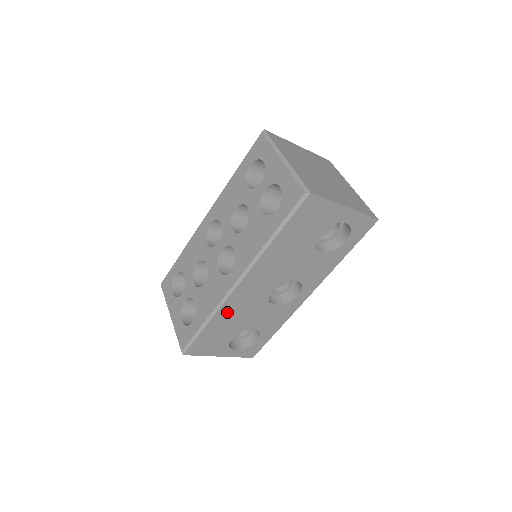
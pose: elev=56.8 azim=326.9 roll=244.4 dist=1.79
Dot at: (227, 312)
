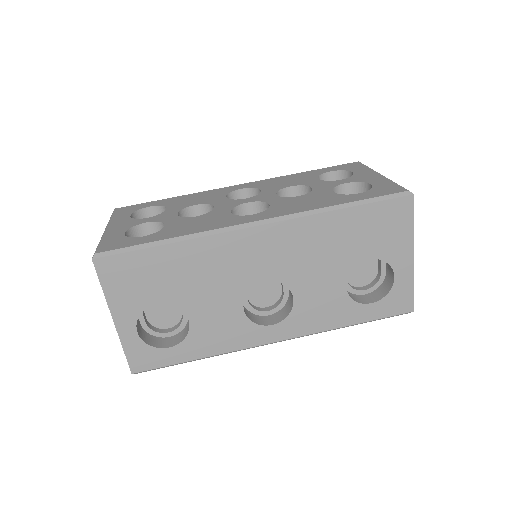
Dot at: (203, 253)
